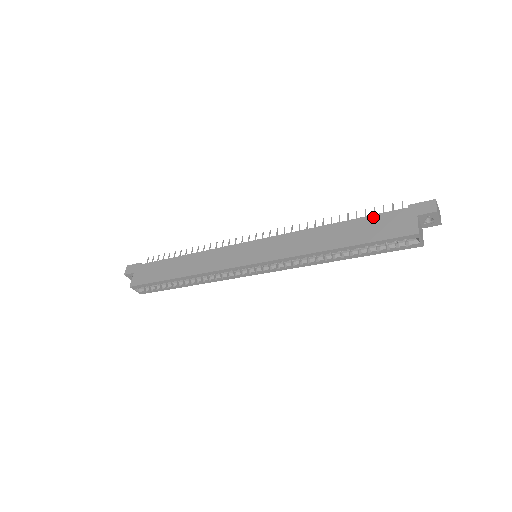
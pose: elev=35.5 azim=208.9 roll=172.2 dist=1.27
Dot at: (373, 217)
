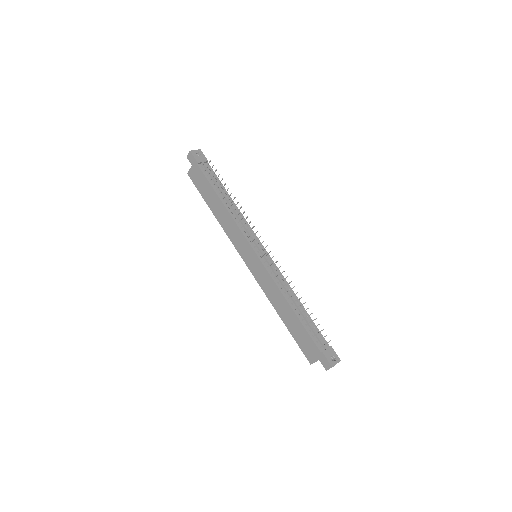
Dot at: (306, 333)
